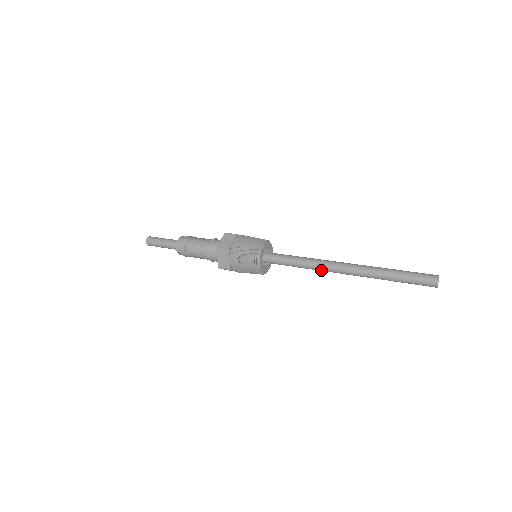
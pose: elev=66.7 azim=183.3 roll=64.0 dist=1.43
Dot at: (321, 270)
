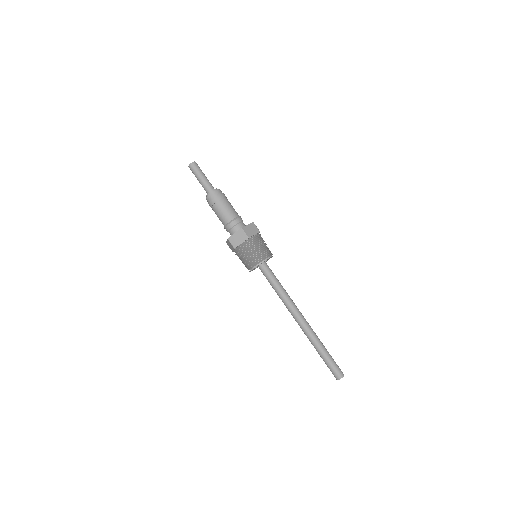
Dot at: (287, 307)
